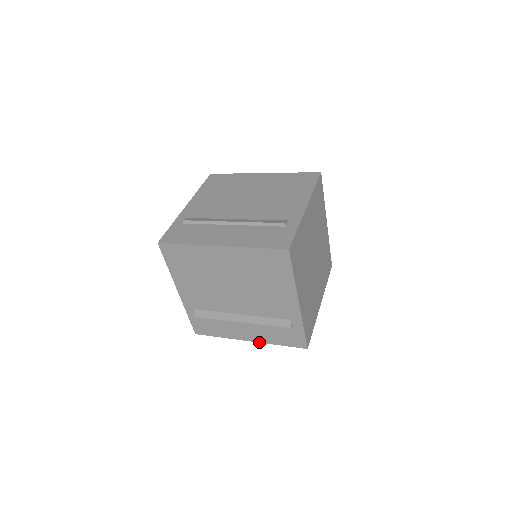
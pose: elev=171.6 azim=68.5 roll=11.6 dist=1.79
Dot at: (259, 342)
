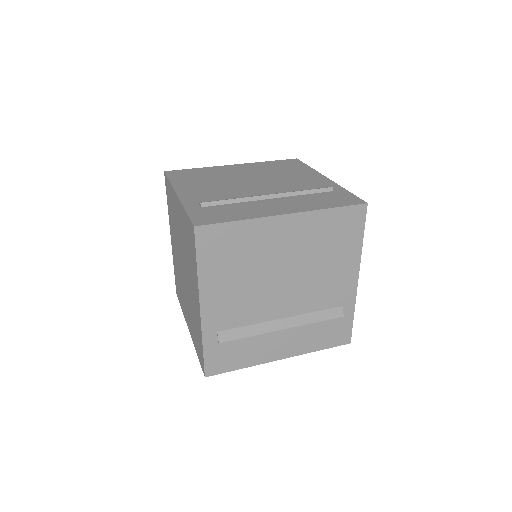
Dot at: occluded
